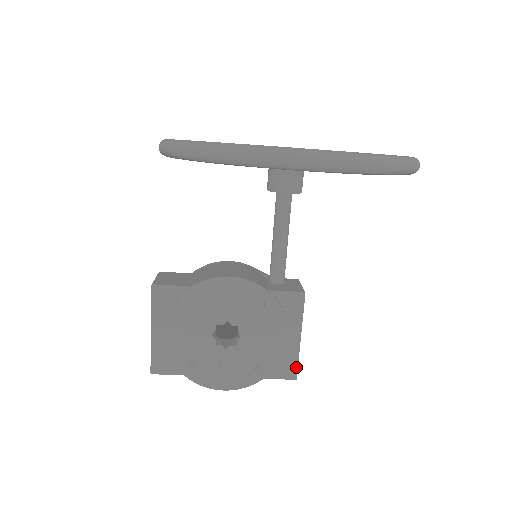
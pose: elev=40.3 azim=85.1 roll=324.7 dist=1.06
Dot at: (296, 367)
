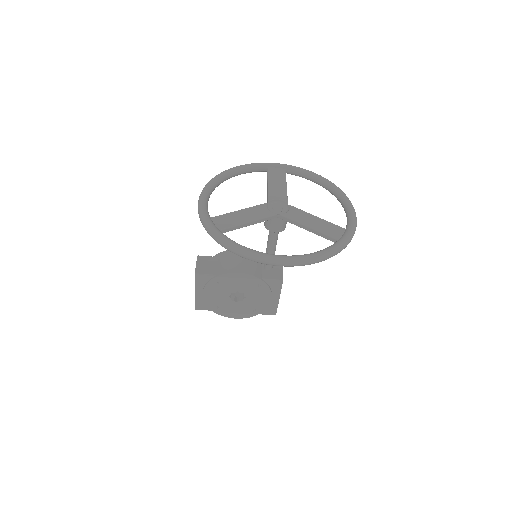
Dot at: (276, 310)
